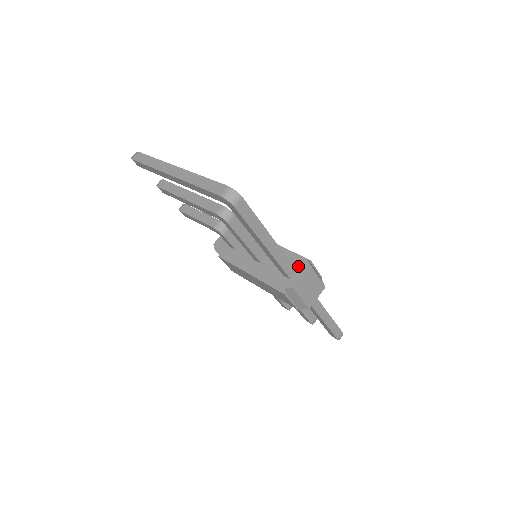
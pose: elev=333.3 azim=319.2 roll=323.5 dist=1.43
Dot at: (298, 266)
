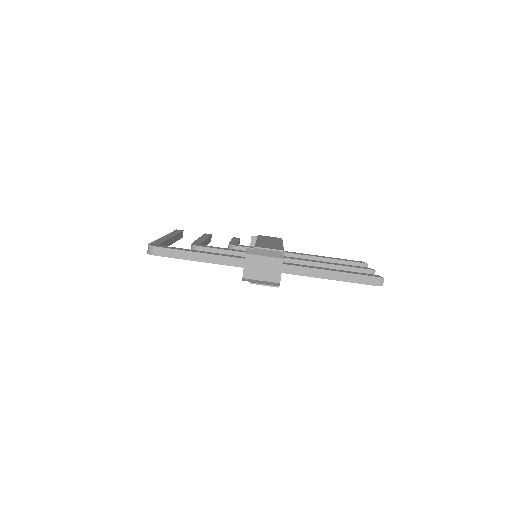
Dot at: occluded
